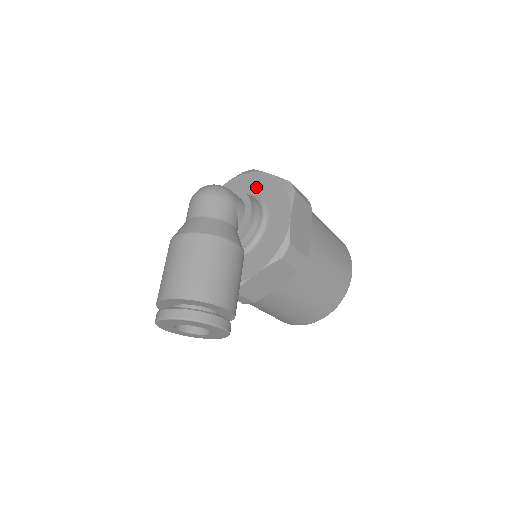
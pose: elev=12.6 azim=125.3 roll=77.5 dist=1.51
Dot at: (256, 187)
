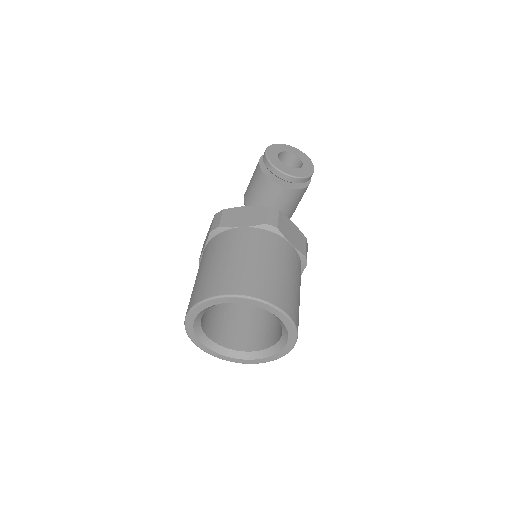
Dot at: occluded
